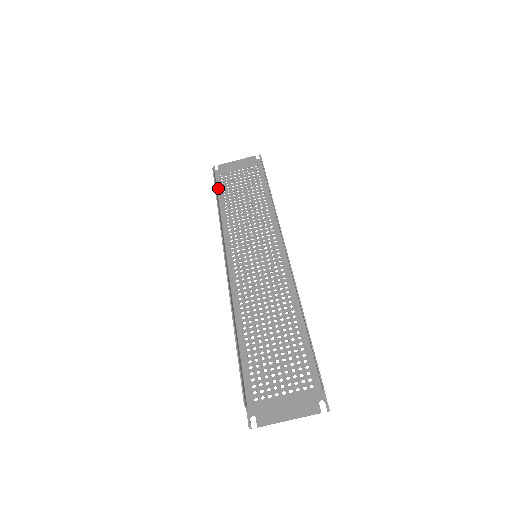
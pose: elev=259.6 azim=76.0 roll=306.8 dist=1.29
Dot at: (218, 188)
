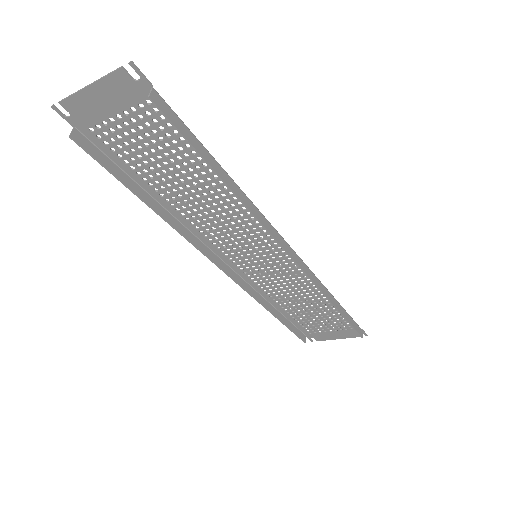
Dot at: (115, 162)
